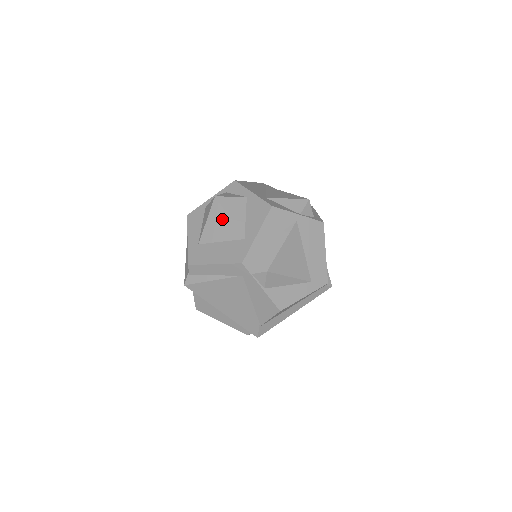
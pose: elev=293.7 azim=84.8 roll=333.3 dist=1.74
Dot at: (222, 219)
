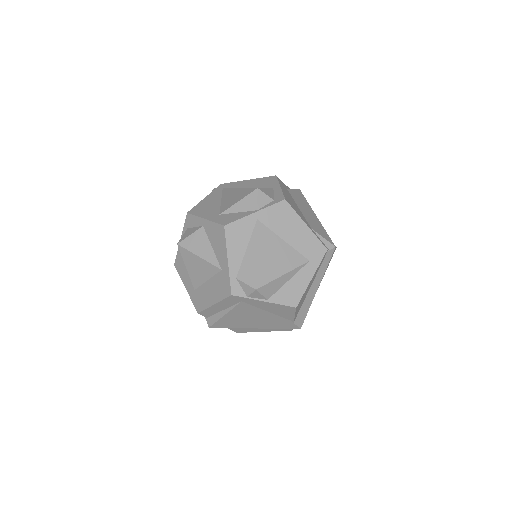
Dot at: (195, 261)
